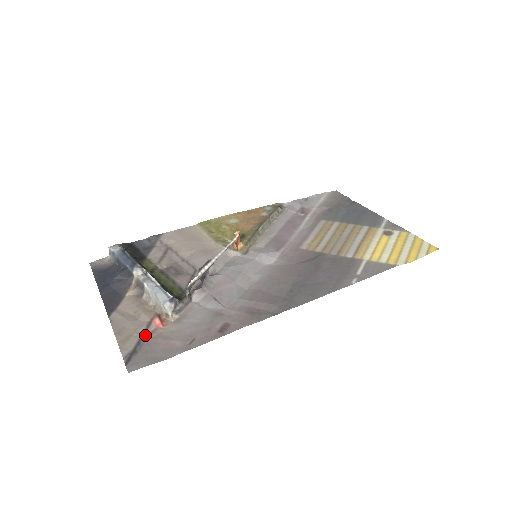
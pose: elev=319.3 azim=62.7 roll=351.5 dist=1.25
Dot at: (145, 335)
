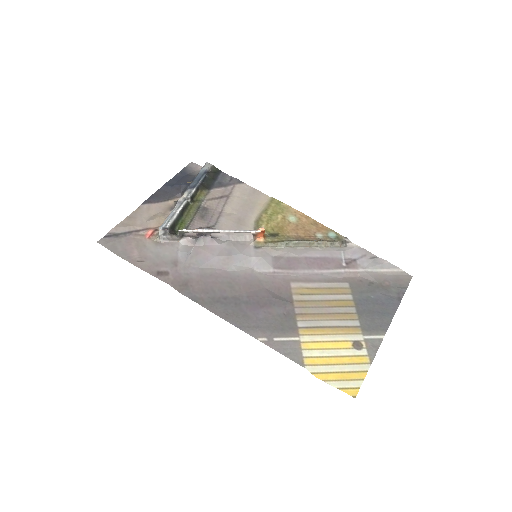
Dot at: (135, 232)
